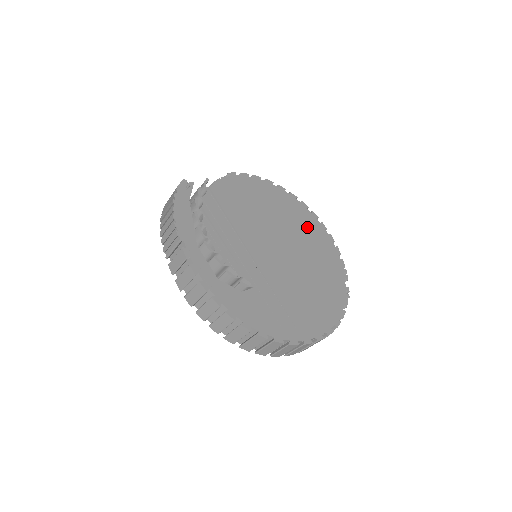
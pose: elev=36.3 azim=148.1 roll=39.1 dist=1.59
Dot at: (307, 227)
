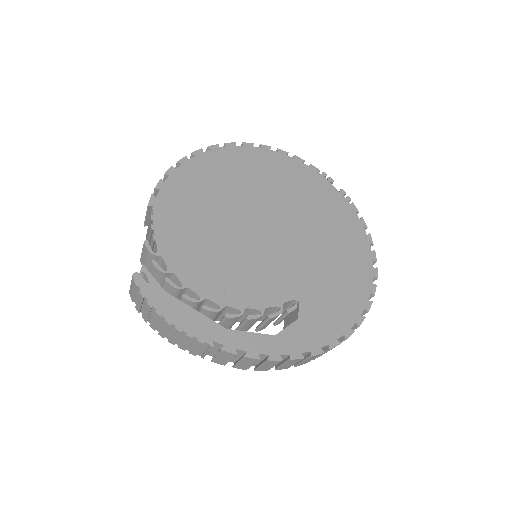
Dot at: (259, 169)
